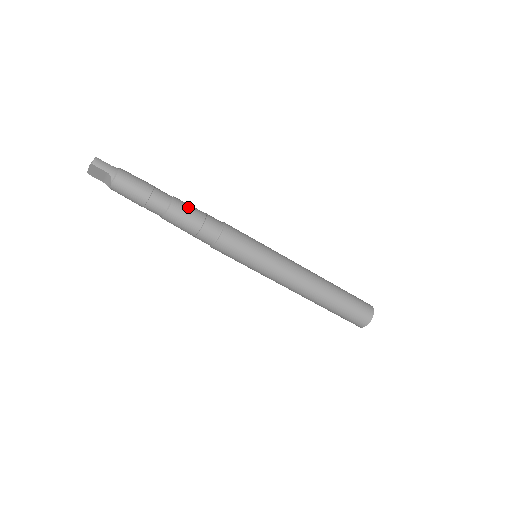
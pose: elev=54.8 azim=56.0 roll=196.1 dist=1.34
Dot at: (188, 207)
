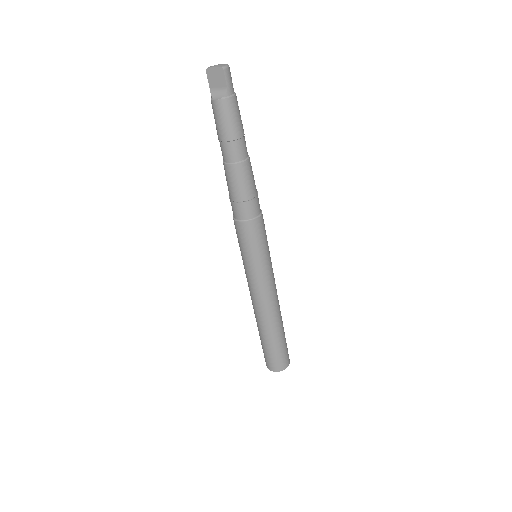
Dot at: (253, 175)
